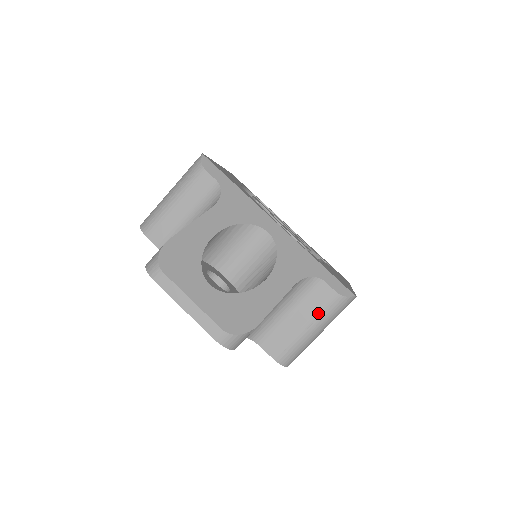
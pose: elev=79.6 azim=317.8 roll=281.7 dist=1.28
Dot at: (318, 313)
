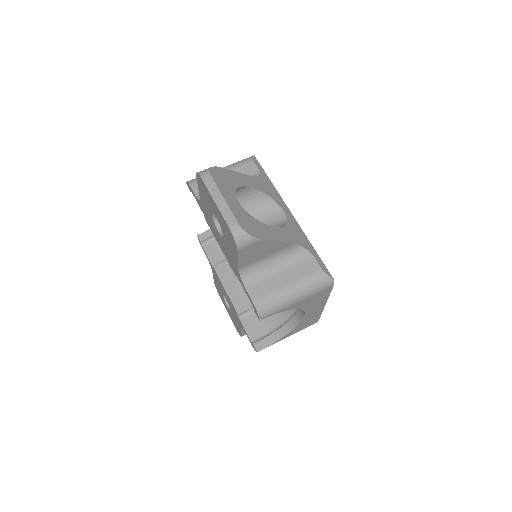
Dot at: (302, 278)
